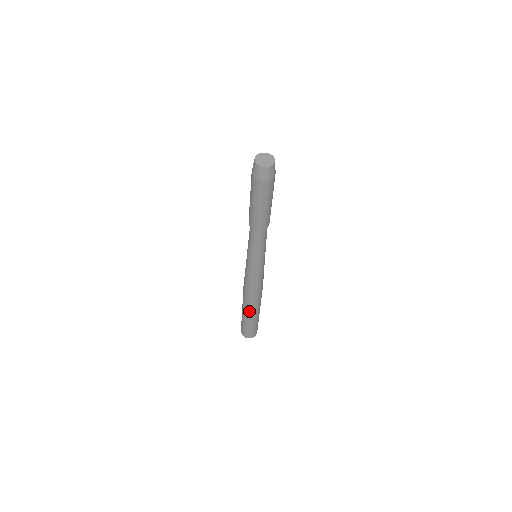
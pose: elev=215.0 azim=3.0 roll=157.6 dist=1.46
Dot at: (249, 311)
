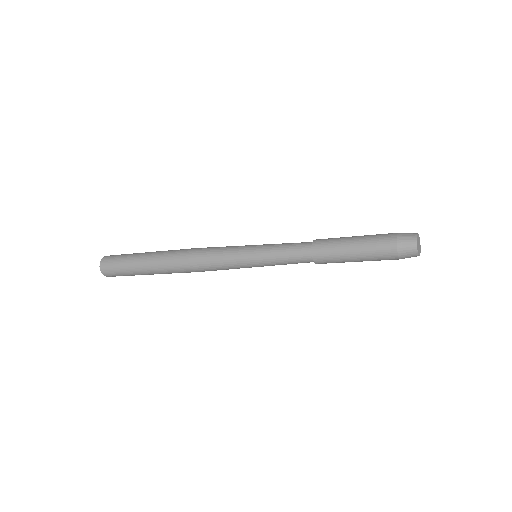
Dot at: (158, 268)
